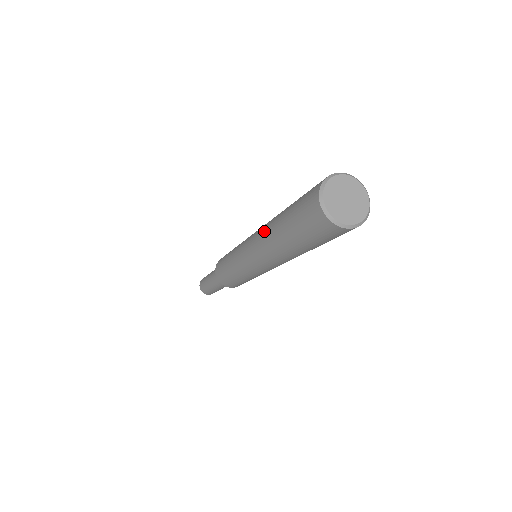
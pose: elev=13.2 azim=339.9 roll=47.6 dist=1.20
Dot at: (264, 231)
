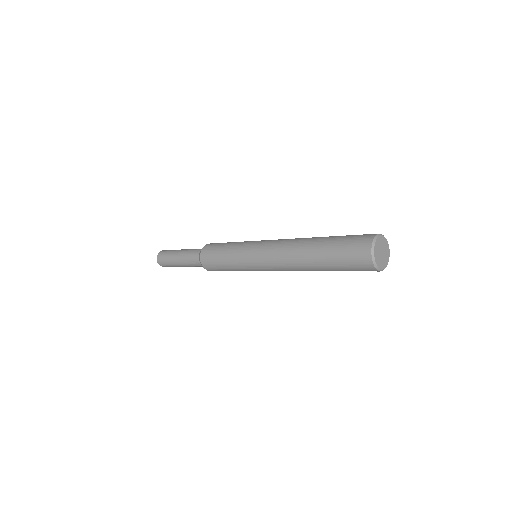
Dot at: (293, 247)
